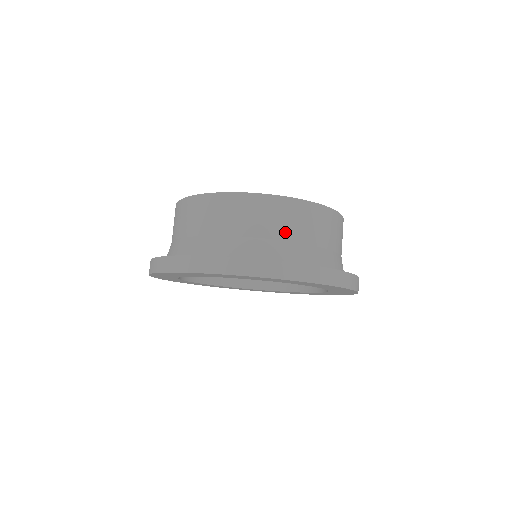
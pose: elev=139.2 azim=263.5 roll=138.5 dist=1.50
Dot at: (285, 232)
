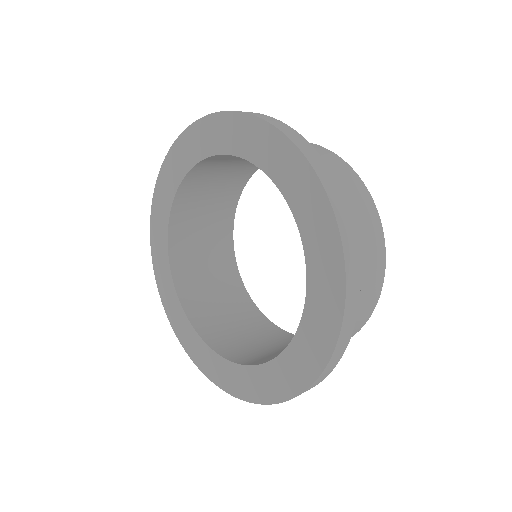
Dot at: occluded
